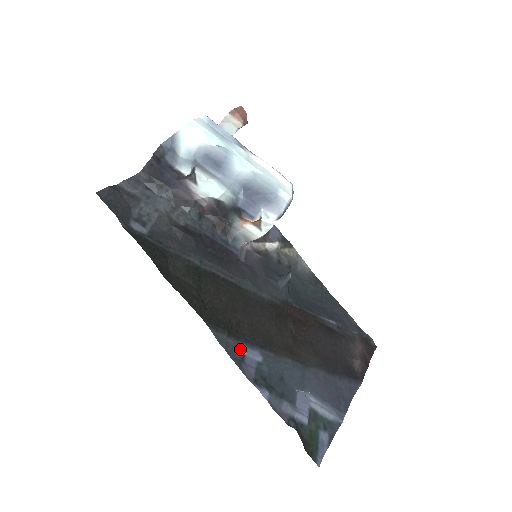
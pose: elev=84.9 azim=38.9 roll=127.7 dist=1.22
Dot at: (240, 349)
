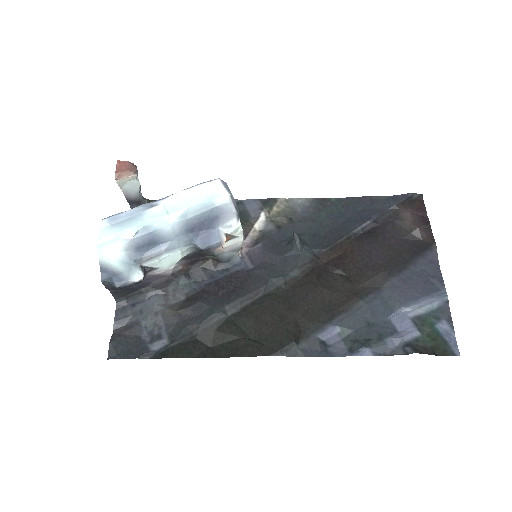
Dot at: (316, 342)
